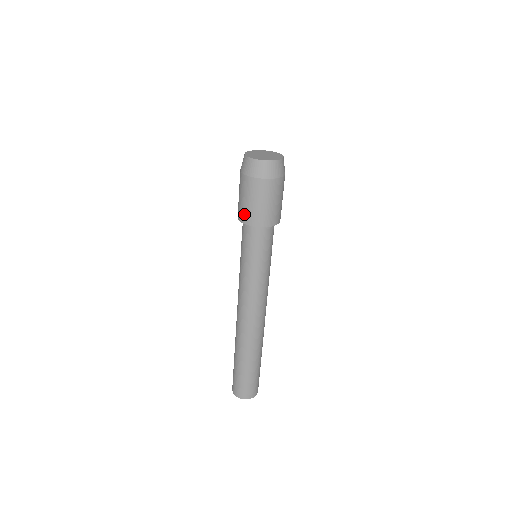
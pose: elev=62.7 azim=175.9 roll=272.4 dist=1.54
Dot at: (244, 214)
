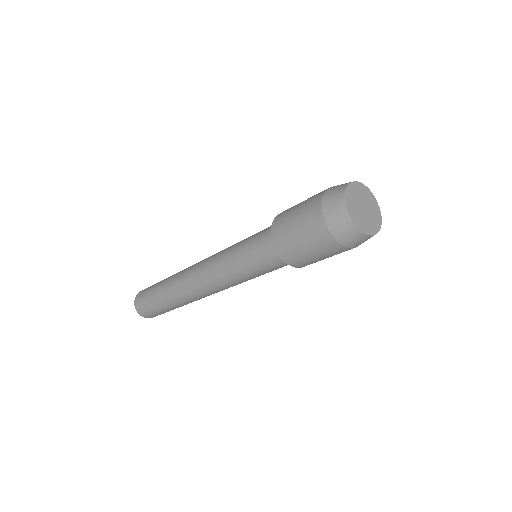
Dot at: (289, 251)
